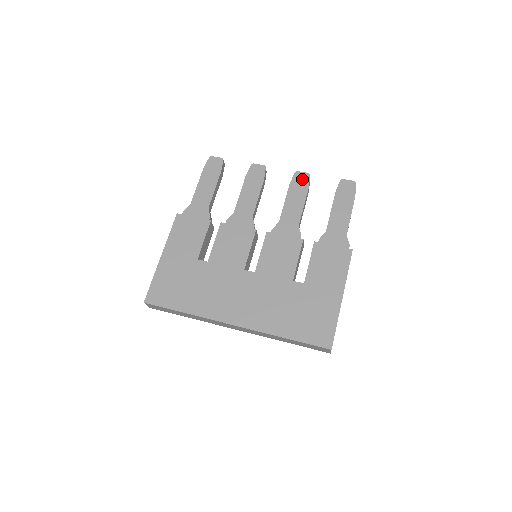
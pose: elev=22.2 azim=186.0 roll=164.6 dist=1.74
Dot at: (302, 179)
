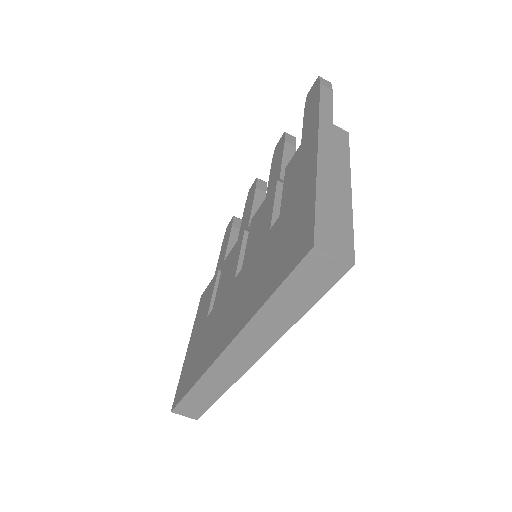
Dot at: (279, 144)
